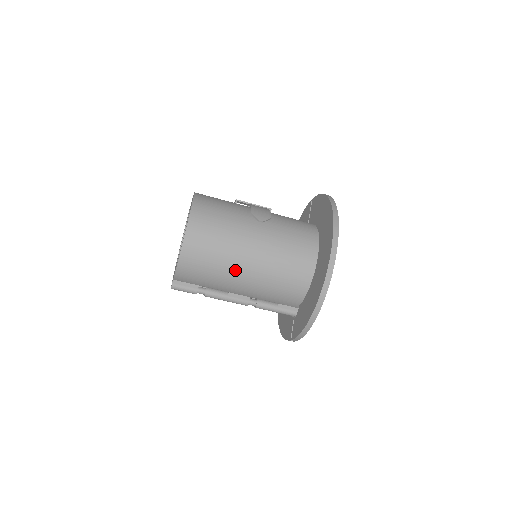
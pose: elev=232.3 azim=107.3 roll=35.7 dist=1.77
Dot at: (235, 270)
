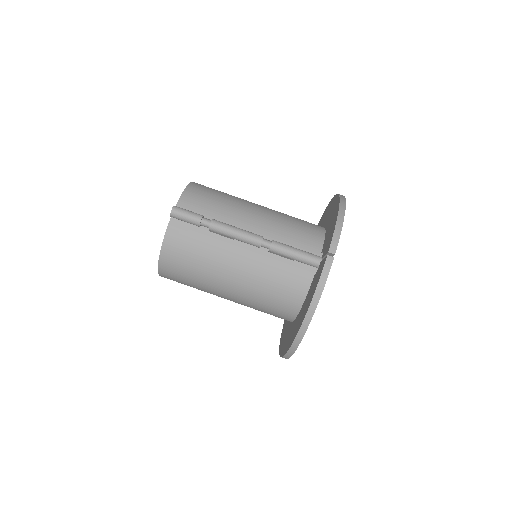
Dot at: (246, 204)
